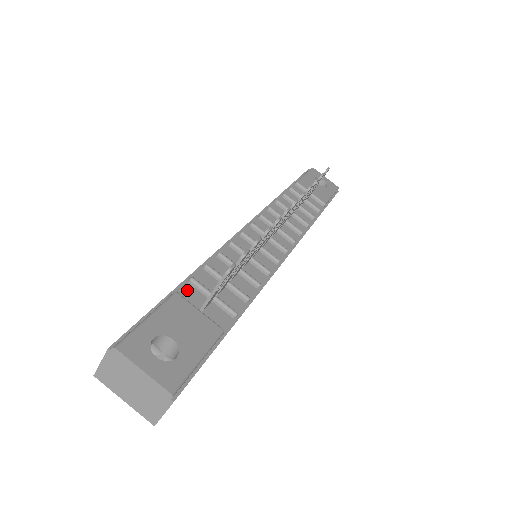
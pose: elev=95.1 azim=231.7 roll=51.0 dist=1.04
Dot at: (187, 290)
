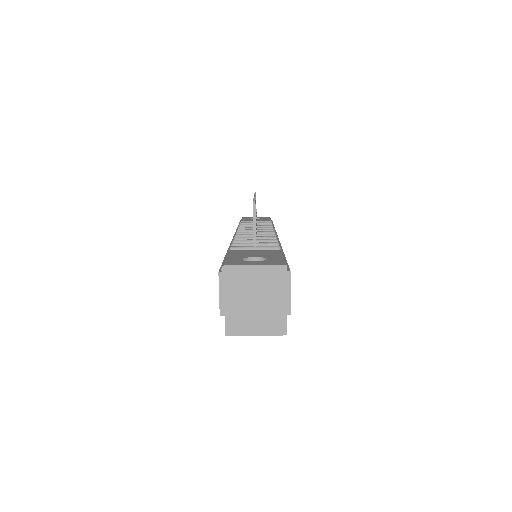
Dot at: occluded
